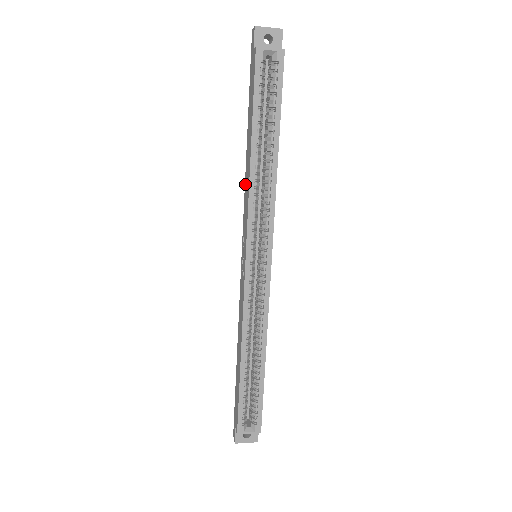
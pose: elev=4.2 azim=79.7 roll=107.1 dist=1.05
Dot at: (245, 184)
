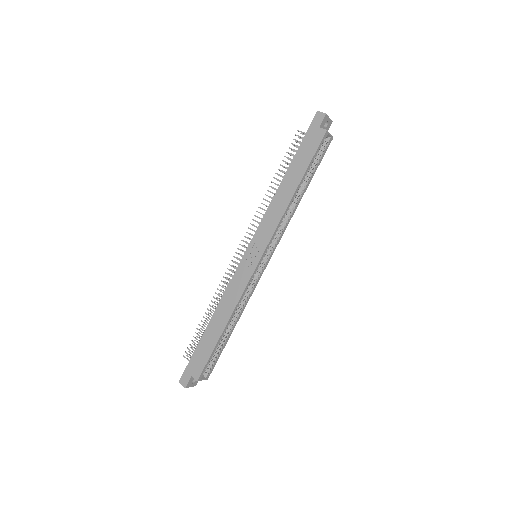
Dot at: (271, 206)
